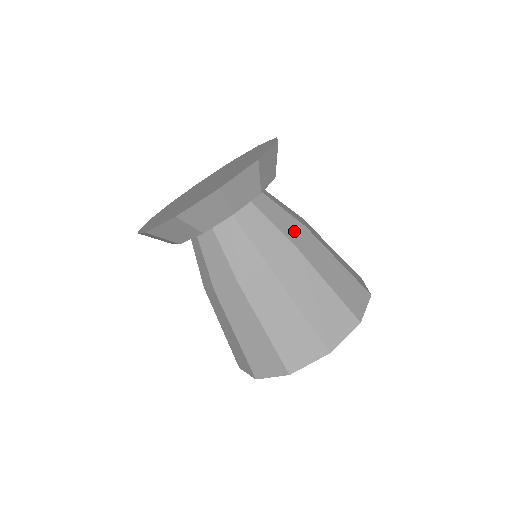
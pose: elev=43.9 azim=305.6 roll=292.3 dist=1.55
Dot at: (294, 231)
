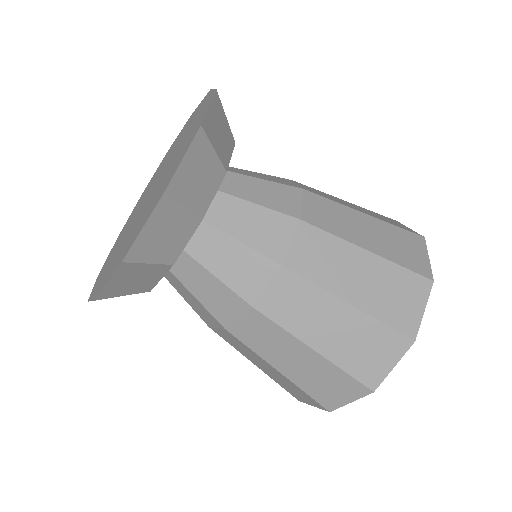
Dot at: (257, 282)
